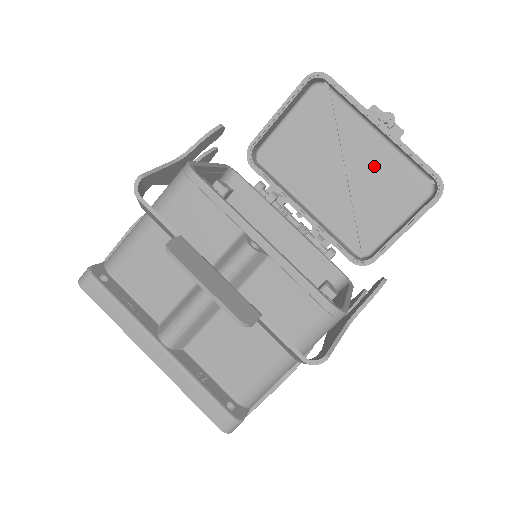
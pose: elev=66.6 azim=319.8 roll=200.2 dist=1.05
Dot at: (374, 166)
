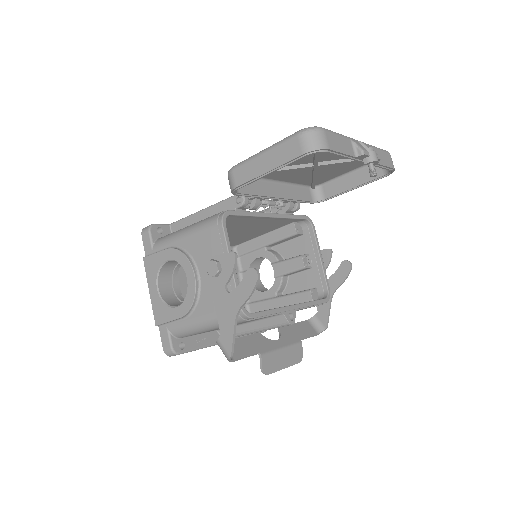
Dot at: (342, 157)
